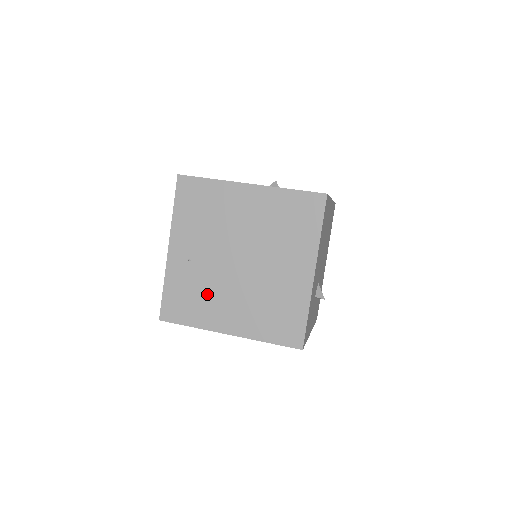
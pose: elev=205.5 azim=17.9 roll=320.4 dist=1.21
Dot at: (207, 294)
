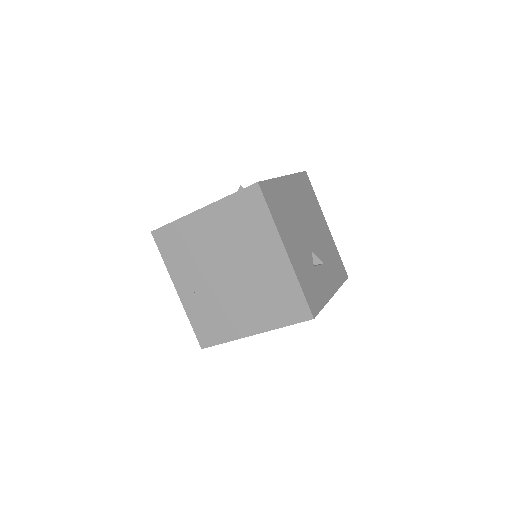
Dot at: (221, 311)
